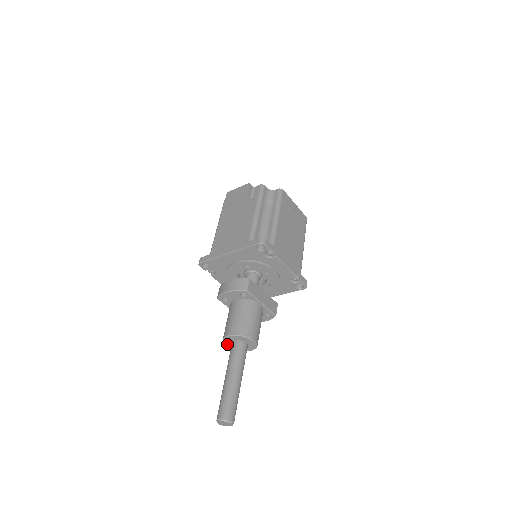
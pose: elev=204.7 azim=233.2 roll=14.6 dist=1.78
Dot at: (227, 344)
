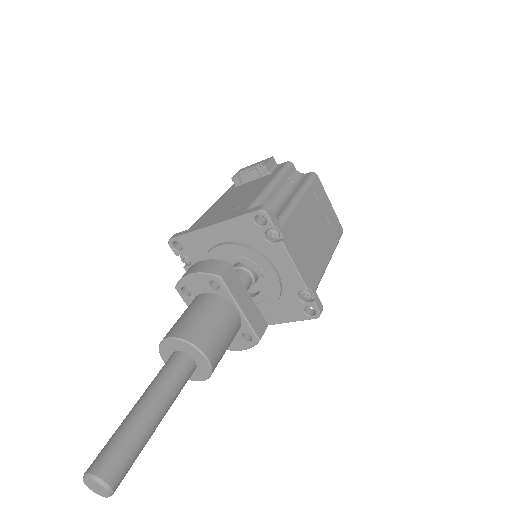
Dot at: (165, 358)
